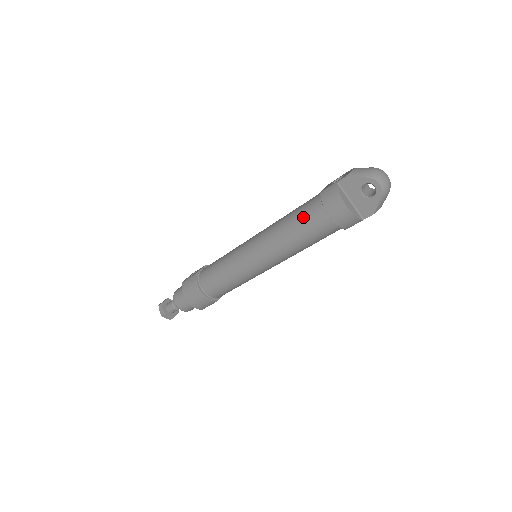
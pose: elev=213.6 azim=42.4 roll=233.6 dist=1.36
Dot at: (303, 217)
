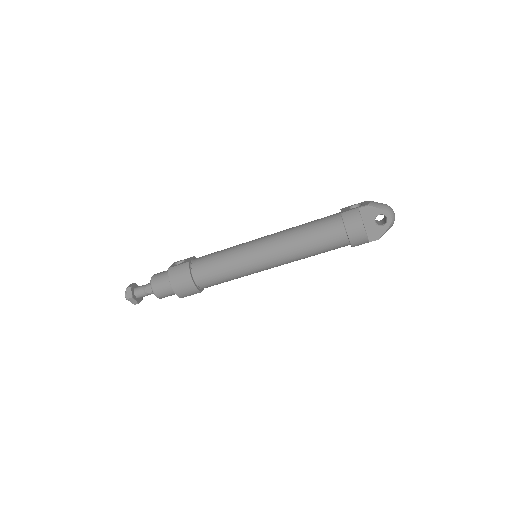
Dot at: (321, 230)
